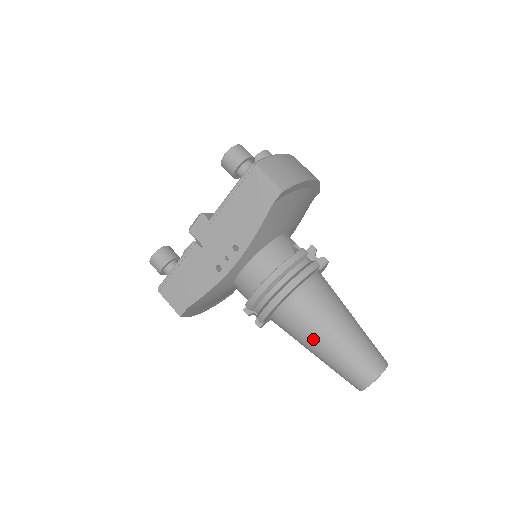
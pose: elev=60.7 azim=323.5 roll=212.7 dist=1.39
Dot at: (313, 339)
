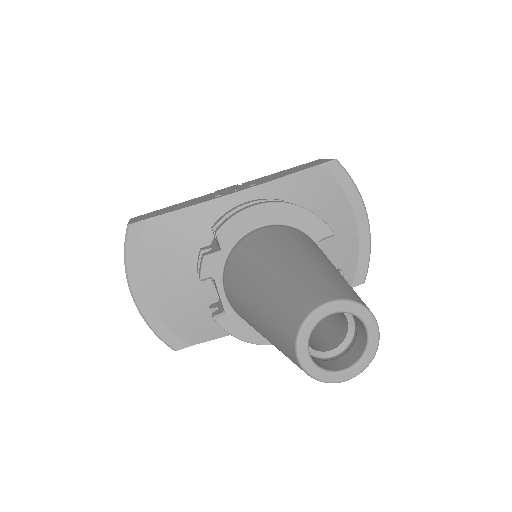
Dot at: (272, 253)
